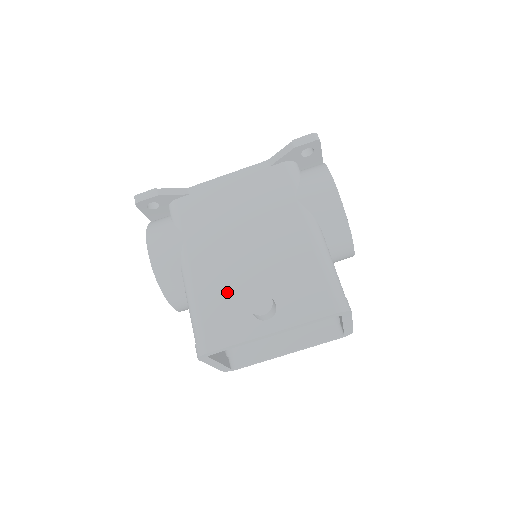
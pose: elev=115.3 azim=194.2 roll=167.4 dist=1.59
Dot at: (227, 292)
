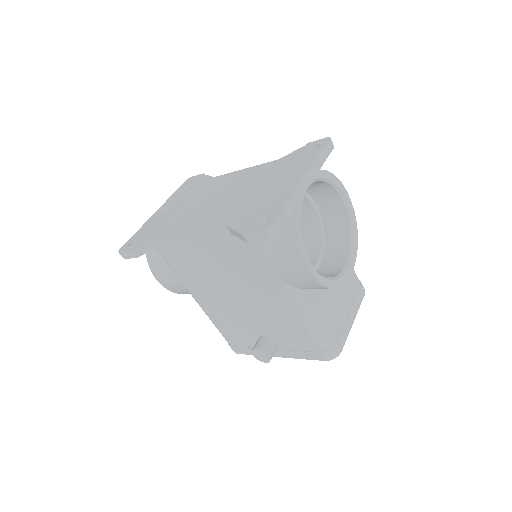
Dot at: (235, 325)
